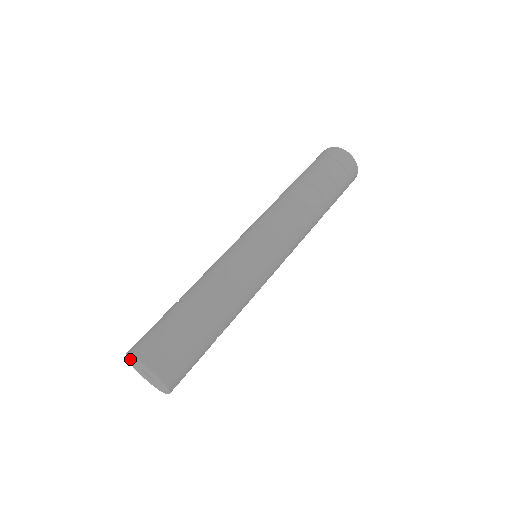
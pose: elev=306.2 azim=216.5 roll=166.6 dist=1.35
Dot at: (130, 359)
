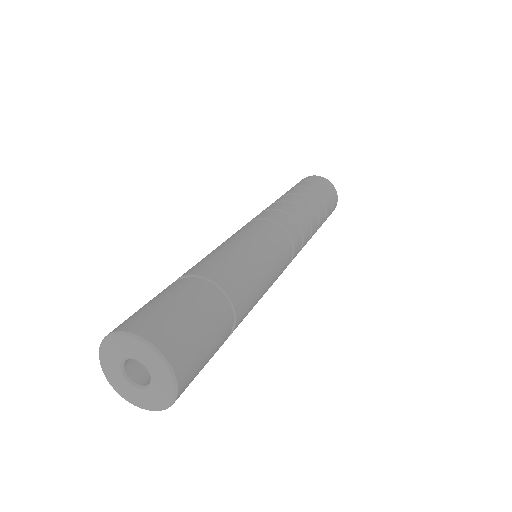
Dot at: (129, 342)
